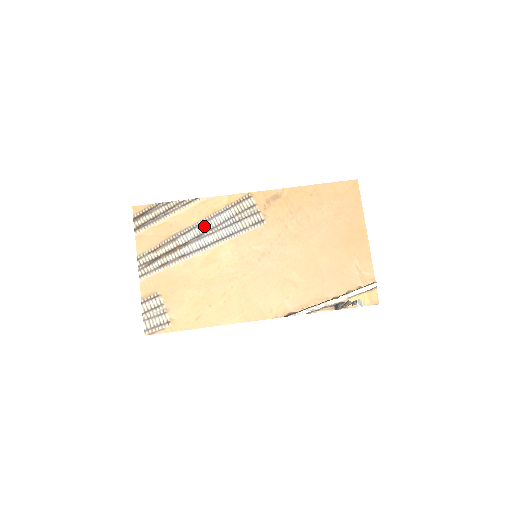
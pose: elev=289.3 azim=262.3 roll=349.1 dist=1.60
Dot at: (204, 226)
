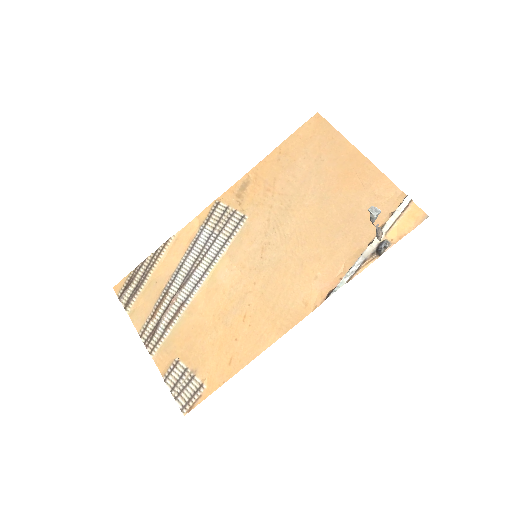
Dot at: (188, 261)
